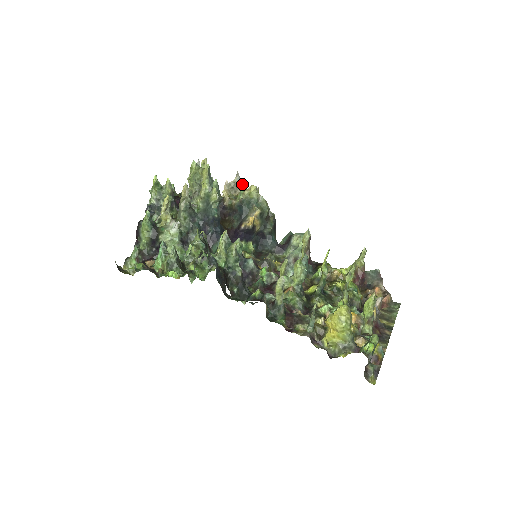
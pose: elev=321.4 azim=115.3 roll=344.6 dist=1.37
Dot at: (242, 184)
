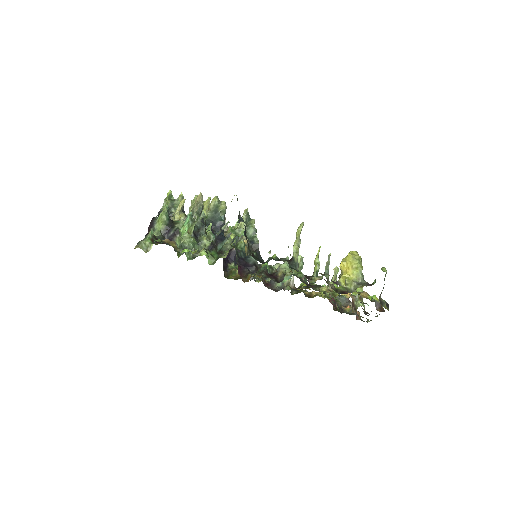
Dot at: occluded
